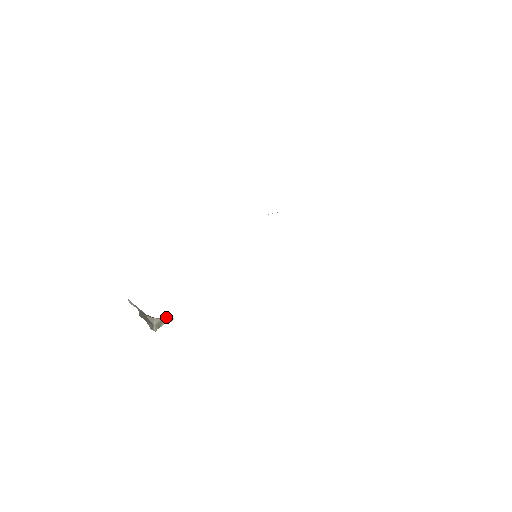
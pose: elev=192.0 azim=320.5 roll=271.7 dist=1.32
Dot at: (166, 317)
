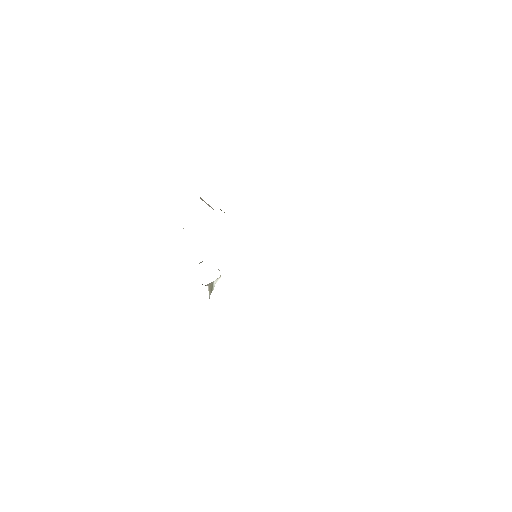
Dot at: (214, 281)
